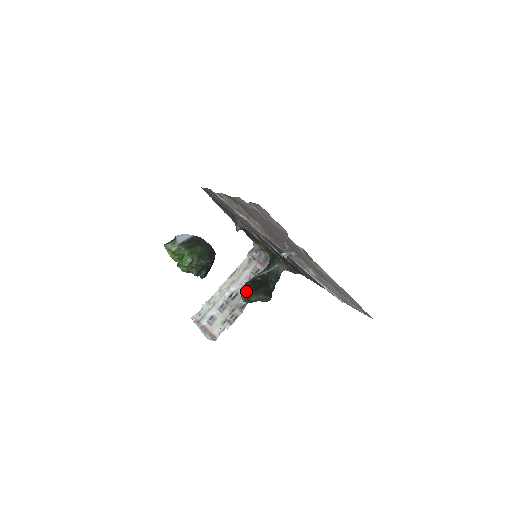
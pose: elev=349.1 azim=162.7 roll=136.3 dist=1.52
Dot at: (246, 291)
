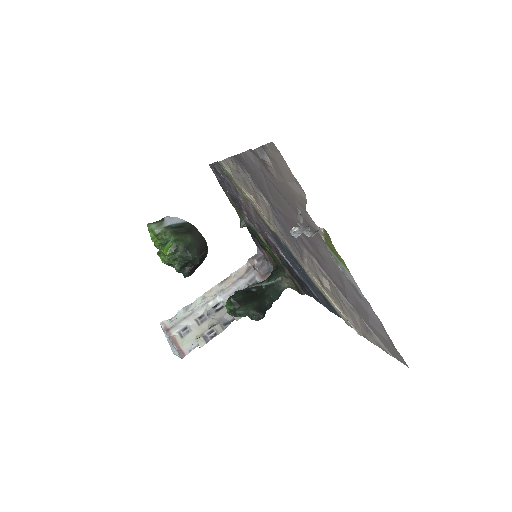
Dot at: (234, 300)
